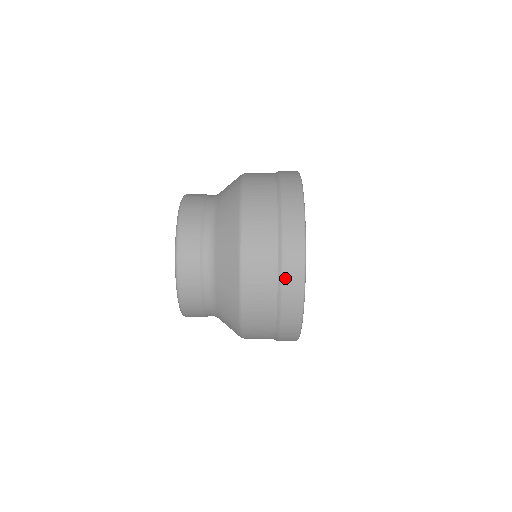
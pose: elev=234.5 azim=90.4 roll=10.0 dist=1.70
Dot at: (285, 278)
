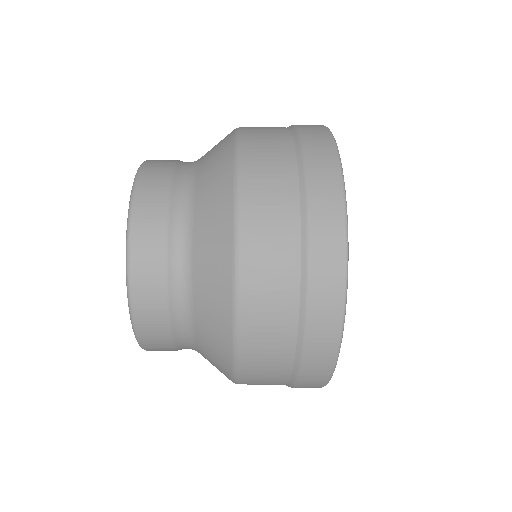
Dot at: occluded
